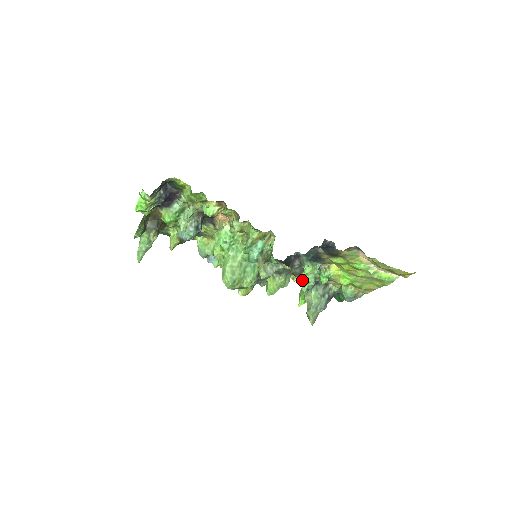
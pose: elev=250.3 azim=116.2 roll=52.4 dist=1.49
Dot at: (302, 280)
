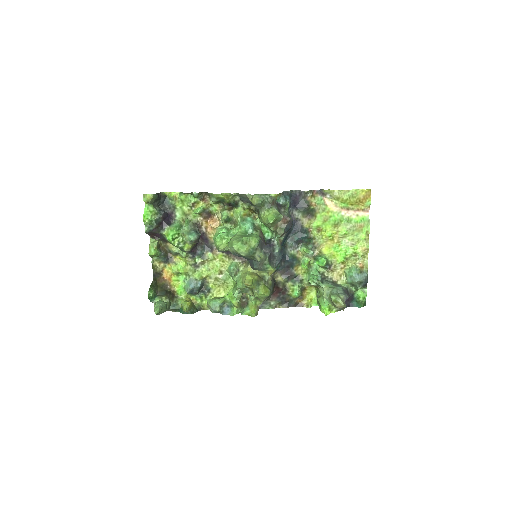
Dot at: (309, 279)
